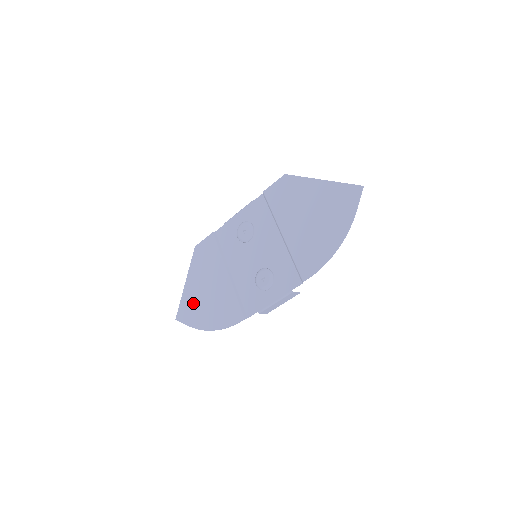
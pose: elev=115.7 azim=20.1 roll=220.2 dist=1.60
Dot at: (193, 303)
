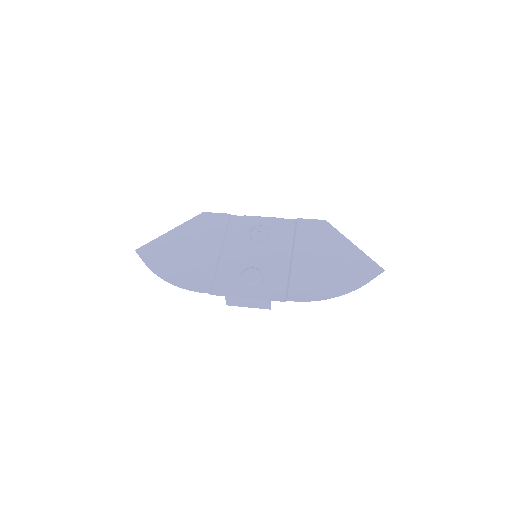
Dot at: (166, 249)
